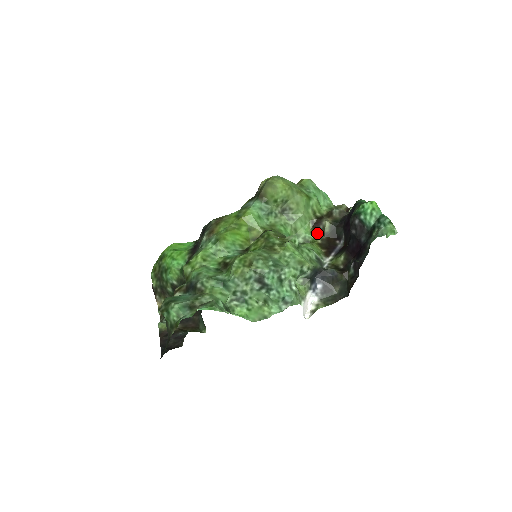
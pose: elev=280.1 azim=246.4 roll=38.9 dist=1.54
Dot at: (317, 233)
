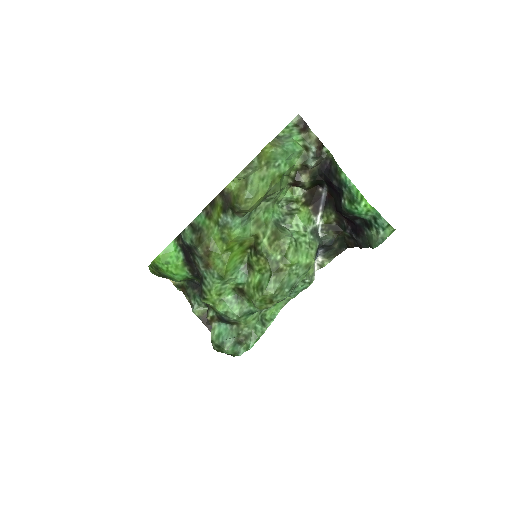
Dot at: (296, 187)
